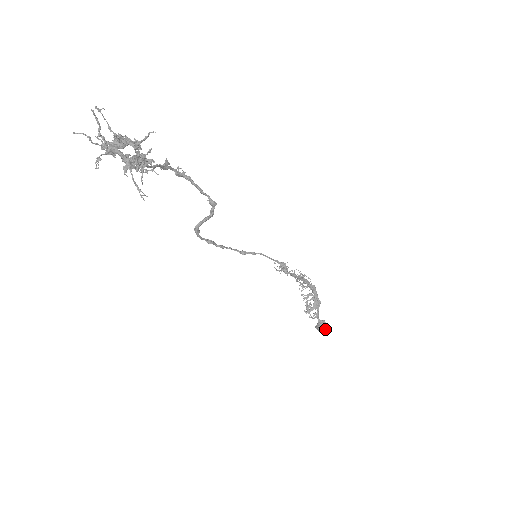
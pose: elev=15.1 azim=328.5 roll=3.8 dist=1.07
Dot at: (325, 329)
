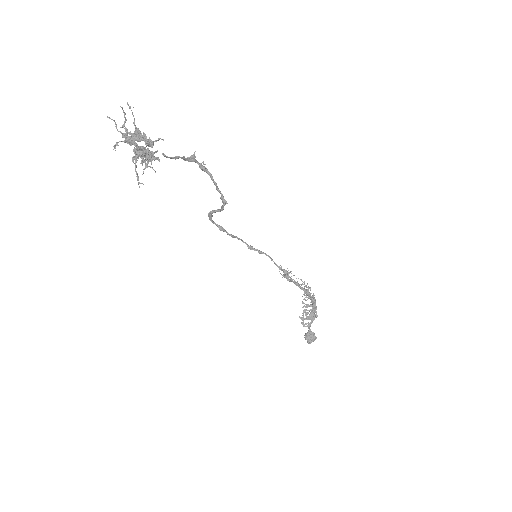
Dot at: (311, 340)
